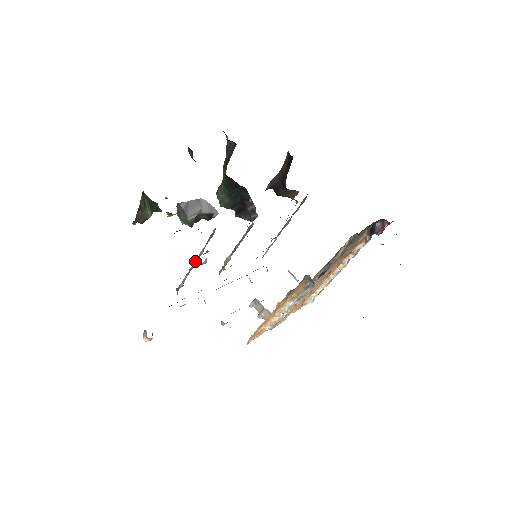
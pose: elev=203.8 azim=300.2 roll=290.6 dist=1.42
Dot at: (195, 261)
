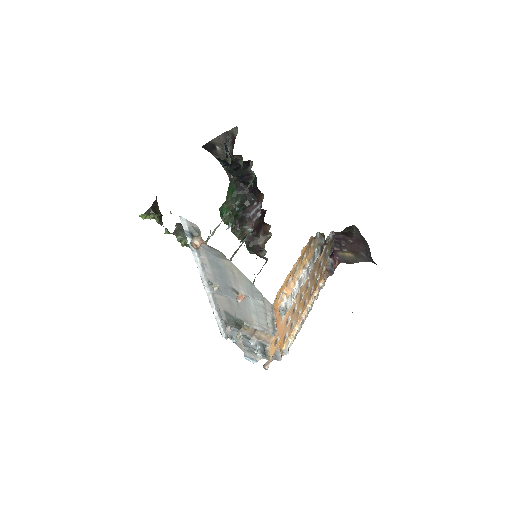
Dot at: occluded
